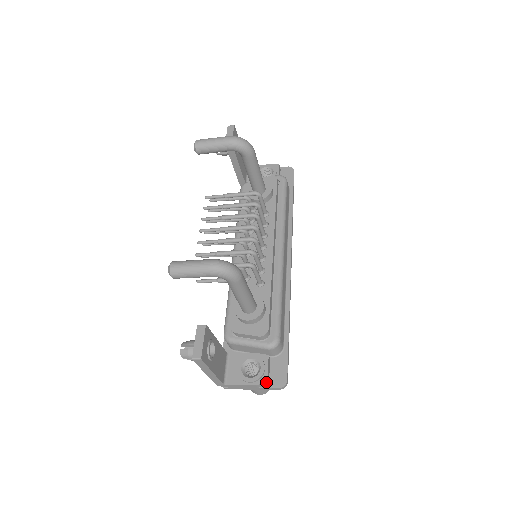
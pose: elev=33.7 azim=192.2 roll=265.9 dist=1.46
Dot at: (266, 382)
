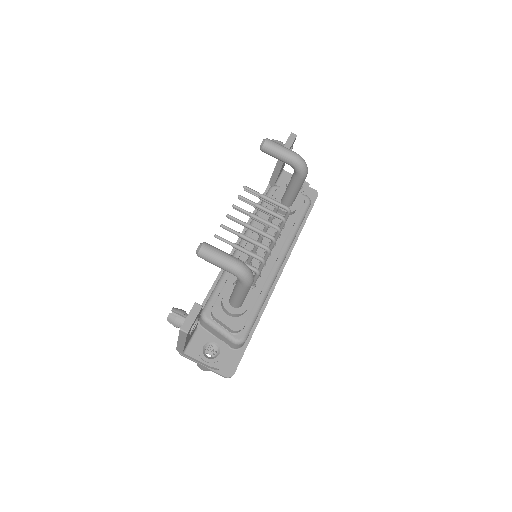
Dot at: (218, 368)
